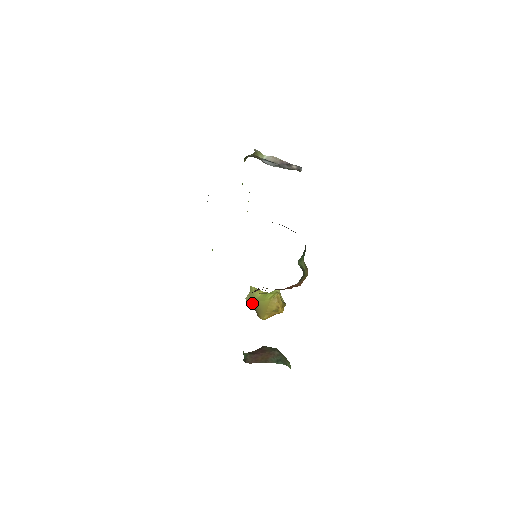
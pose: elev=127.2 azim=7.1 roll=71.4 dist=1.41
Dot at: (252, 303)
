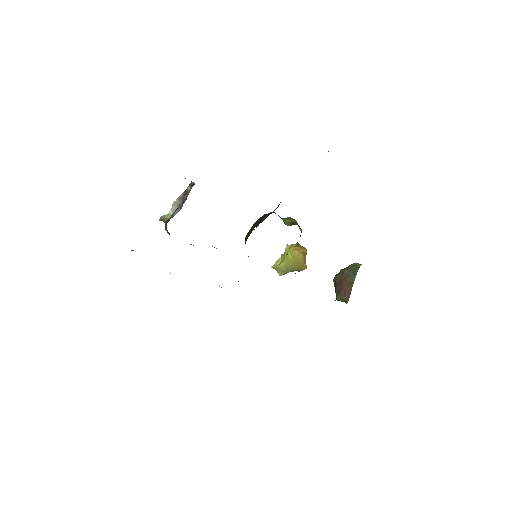
Dot at: (287, 272)
